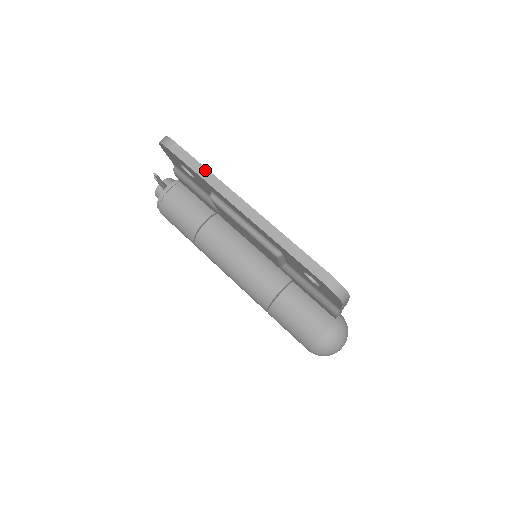
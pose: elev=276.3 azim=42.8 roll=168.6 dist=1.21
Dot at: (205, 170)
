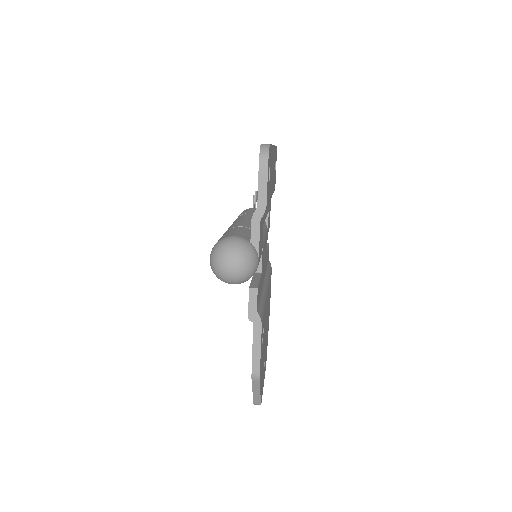
Dot at: occluded
